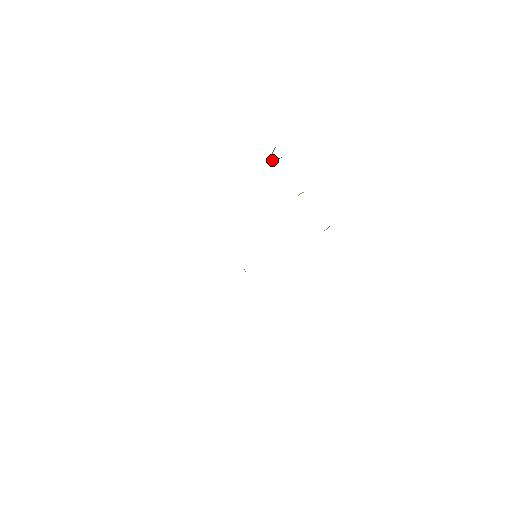
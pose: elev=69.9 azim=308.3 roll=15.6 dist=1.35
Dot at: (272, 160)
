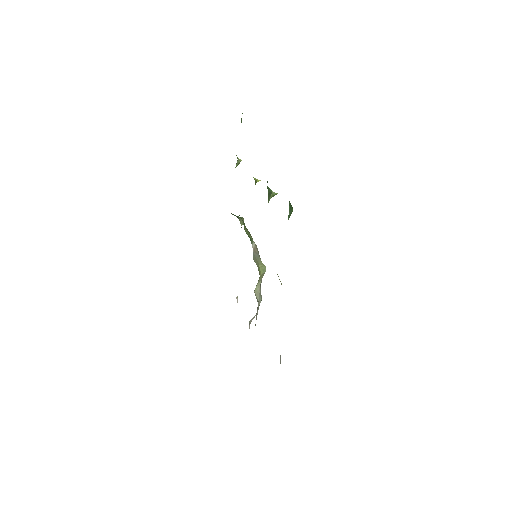
Dot at: occluded
